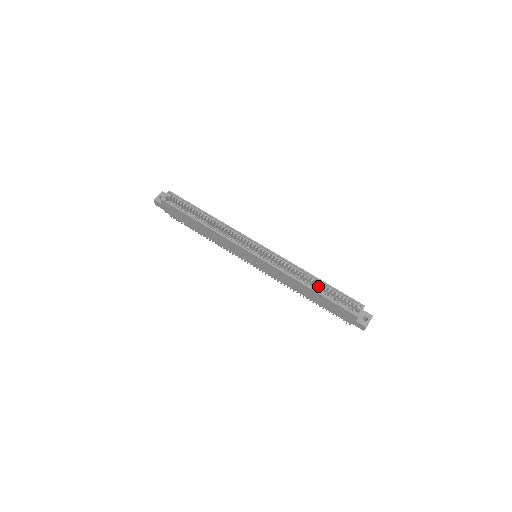
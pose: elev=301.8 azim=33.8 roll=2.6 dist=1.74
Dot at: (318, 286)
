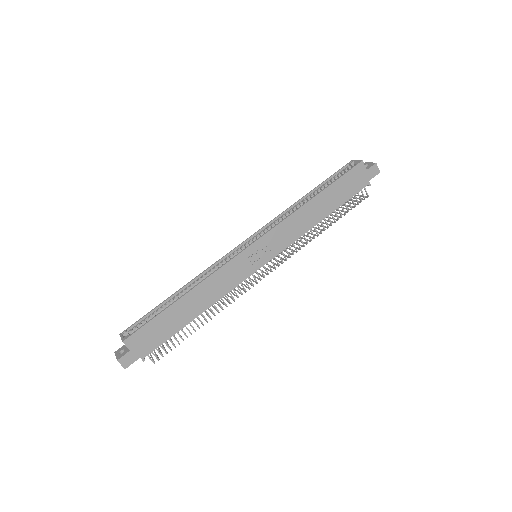
Dot at: occluded
